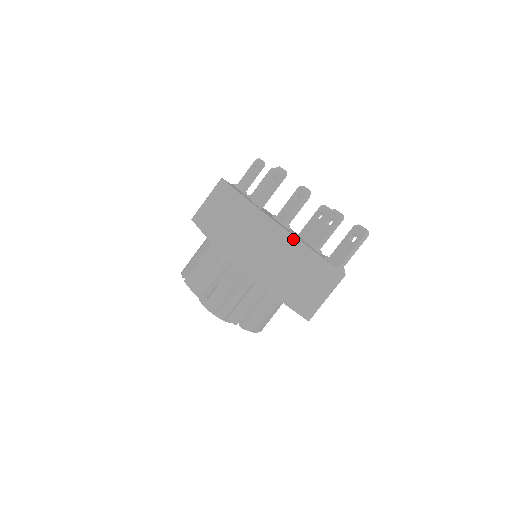
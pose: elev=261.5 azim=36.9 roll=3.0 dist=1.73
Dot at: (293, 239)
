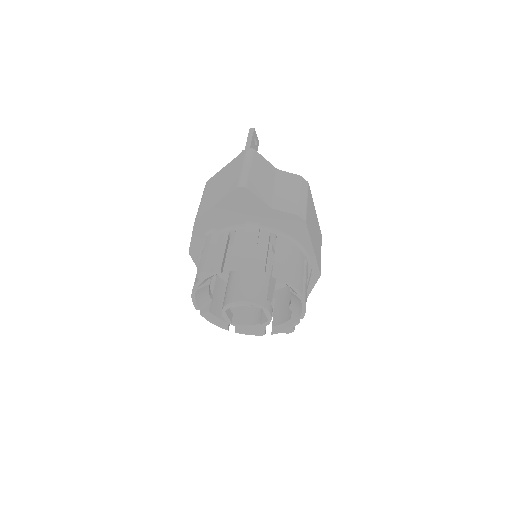
Dot at: (208, 181)
